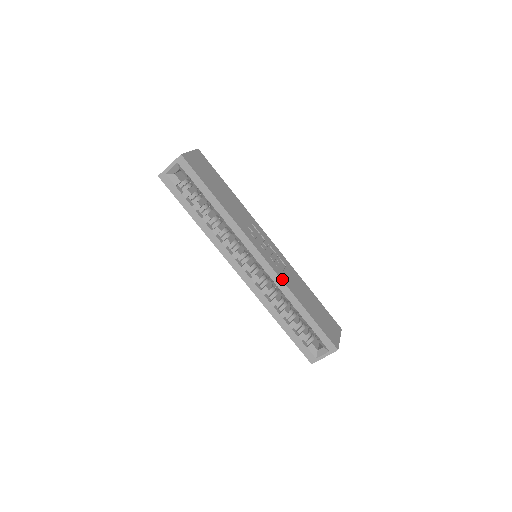
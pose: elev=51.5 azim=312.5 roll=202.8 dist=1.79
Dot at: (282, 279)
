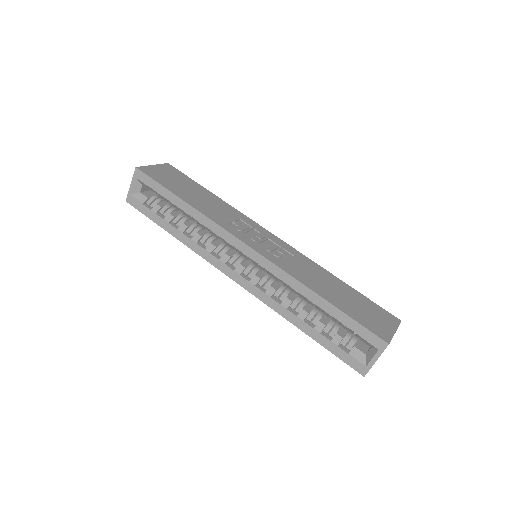
Dot at: (283, 268)
